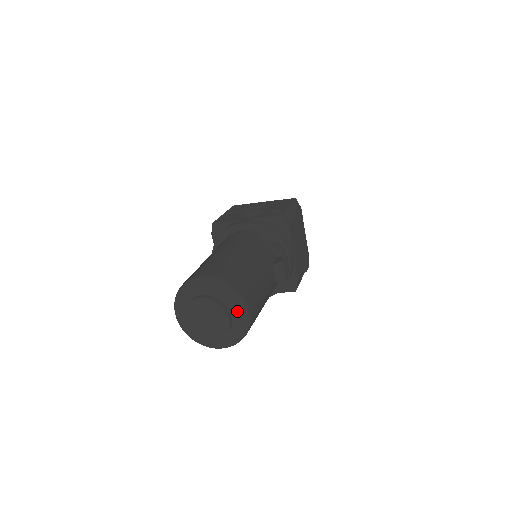
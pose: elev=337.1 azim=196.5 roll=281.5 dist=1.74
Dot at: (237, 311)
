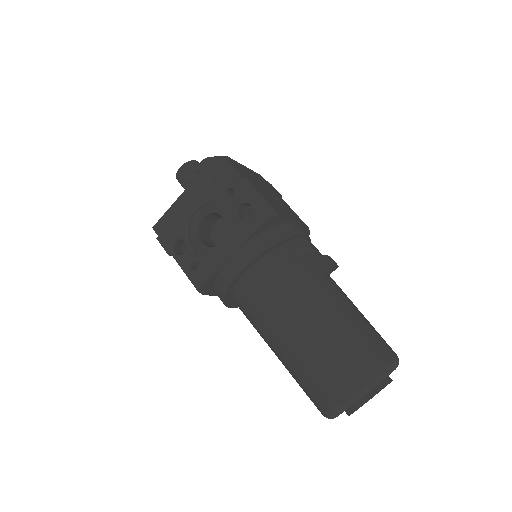
Dot at: occluded
